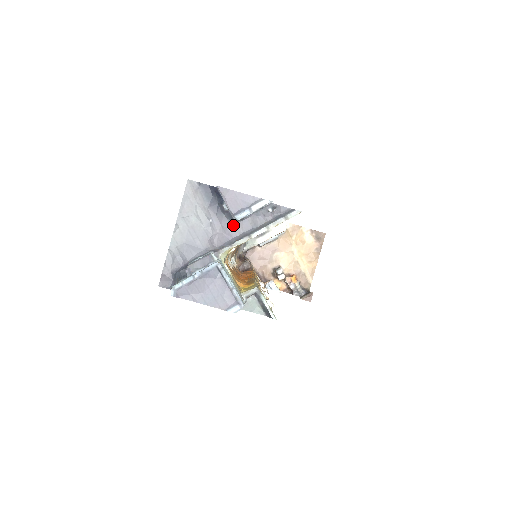
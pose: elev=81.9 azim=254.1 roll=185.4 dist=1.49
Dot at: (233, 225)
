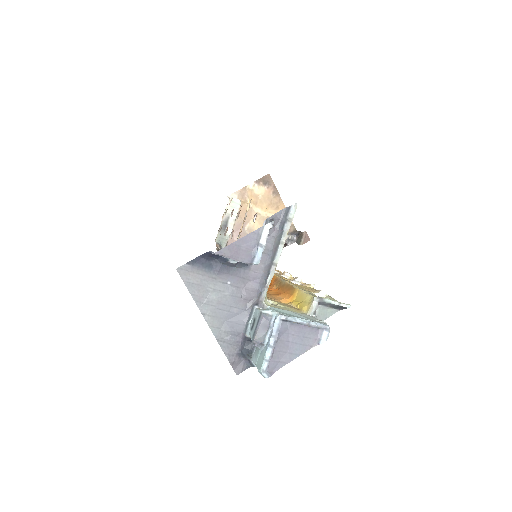
Dot at: (250, 268)
